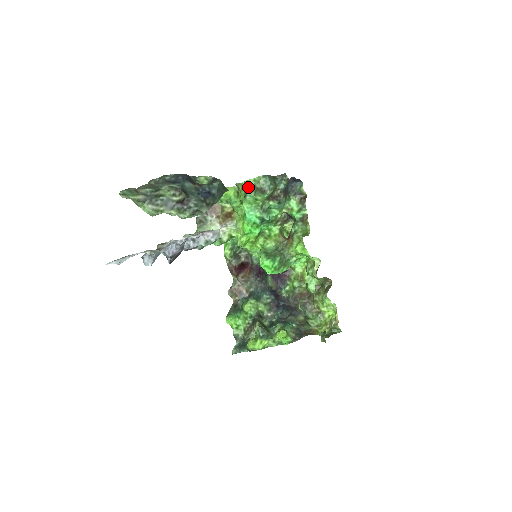
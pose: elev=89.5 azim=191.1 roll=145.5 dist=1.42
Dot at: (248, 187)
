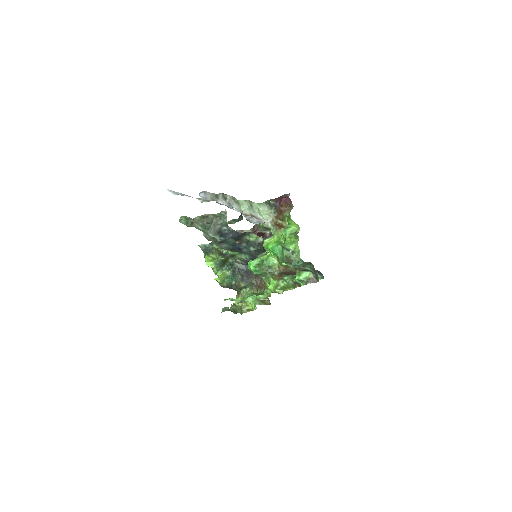
Dot at: (293, 247)
